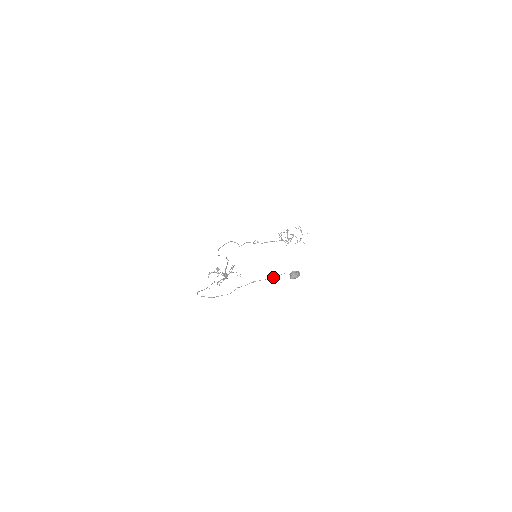
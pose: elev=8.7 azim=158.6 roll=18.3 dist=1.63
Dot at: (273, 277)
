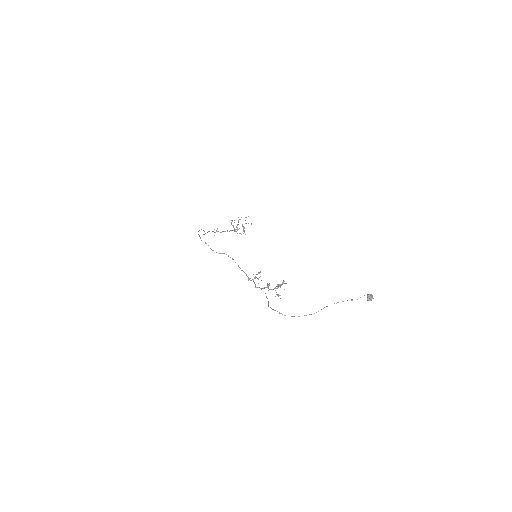
Dot at: occluded
